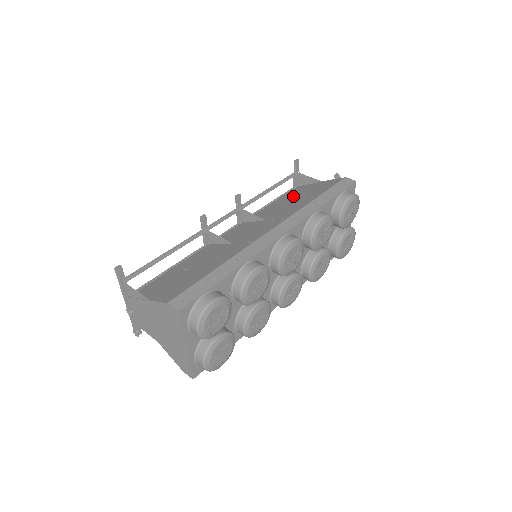
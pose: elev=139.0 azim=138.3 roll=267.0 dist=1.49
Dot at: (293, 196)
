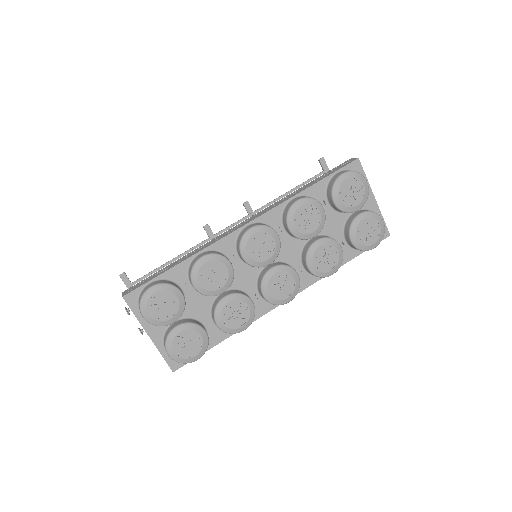
Dot at: occluded
